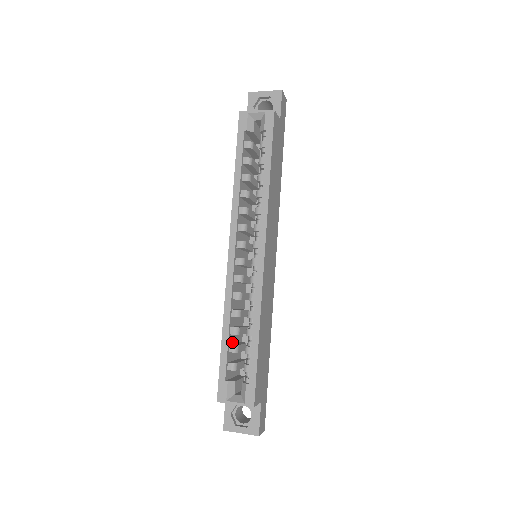
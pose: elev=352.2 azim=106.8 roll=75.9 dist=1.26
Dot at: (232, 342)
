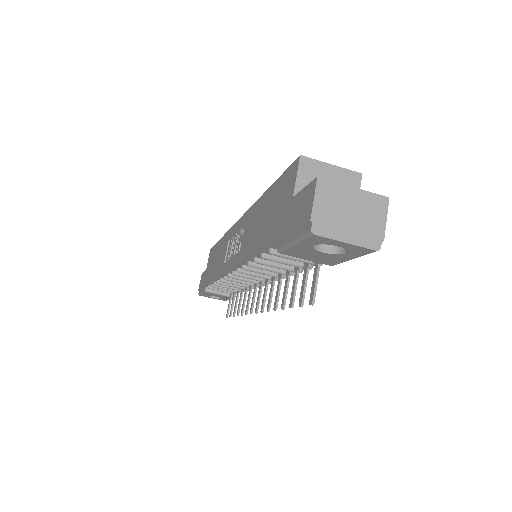
Dot at: occluded
